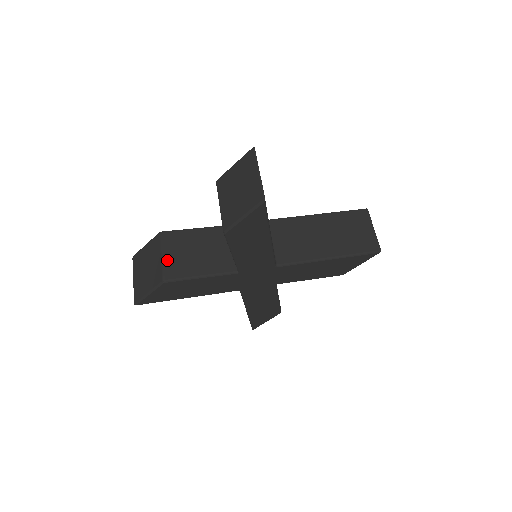
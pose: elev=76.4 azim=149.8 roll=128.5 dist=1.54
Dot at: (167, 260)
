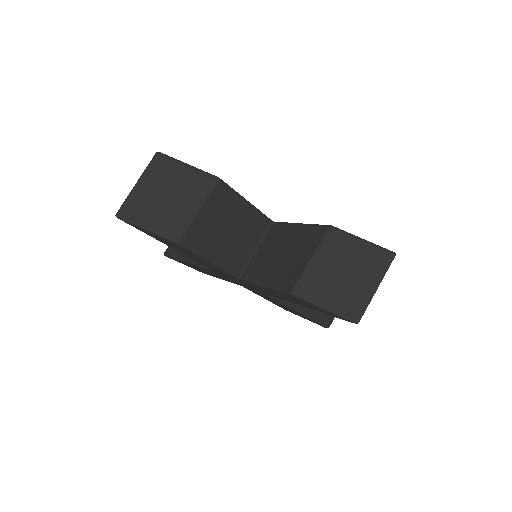
Dot at: (200, 220)
